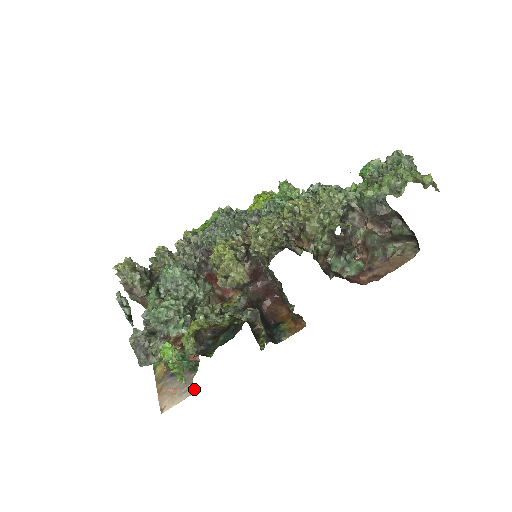
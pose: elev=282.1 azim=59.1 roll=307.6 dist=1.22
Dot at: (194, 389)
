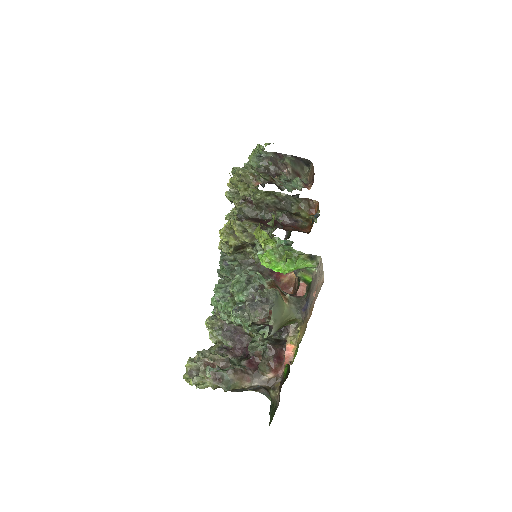
Dot at: (319, 260)
